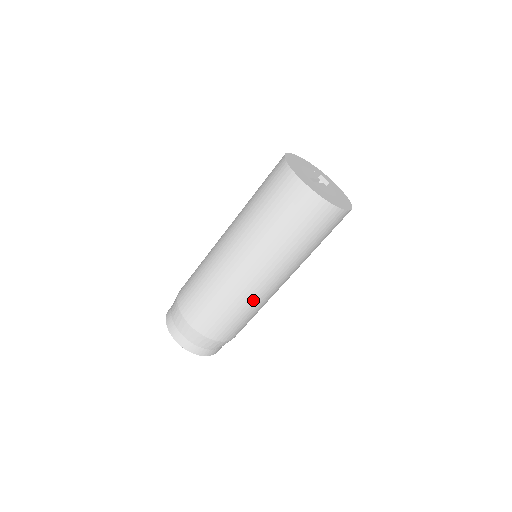
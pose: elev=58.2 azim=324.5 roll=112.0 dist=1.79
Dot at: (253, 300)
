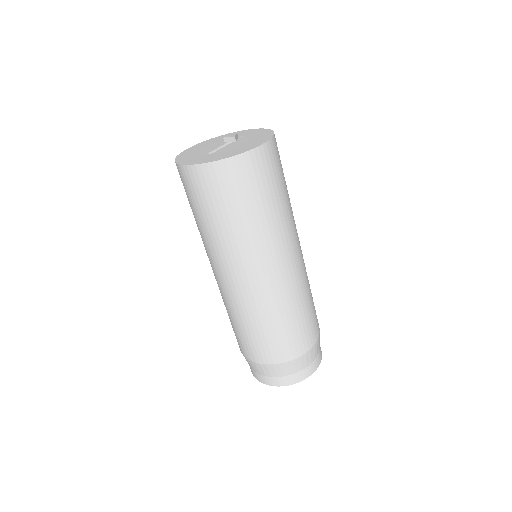
Dot at: (284, 297)
